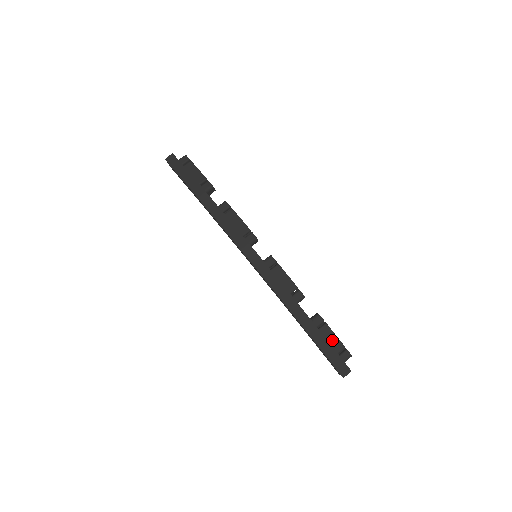
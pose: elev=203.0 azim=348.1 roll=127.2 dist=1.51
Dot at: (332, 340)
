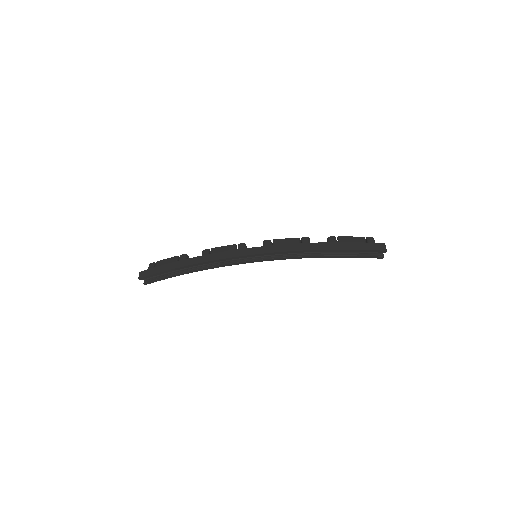
Dot at: (353, 240)
